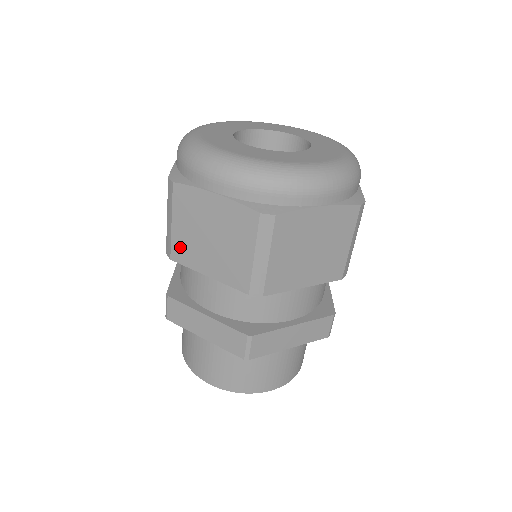
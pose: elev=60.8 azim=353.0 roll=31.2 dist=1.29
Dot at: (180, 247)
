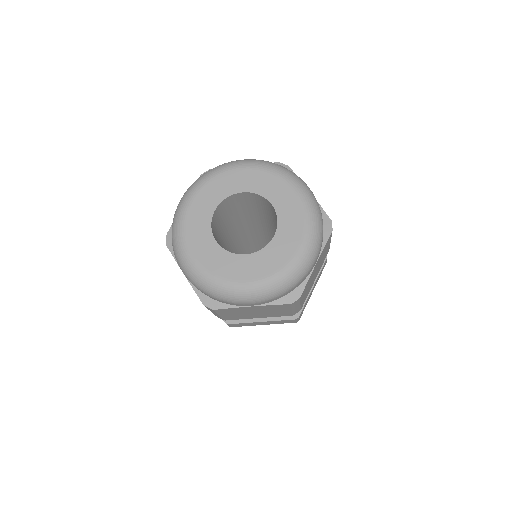
Dot at: (231, 318)
